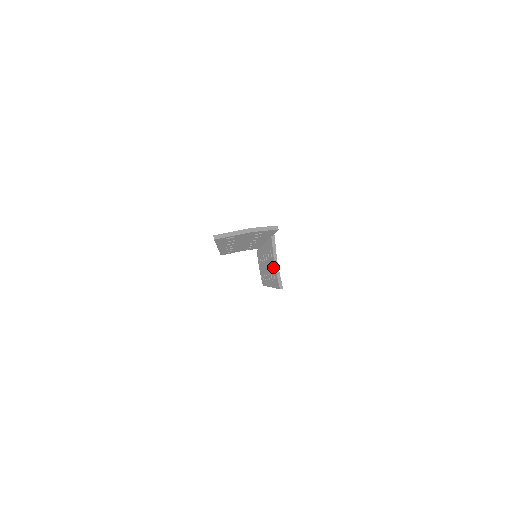
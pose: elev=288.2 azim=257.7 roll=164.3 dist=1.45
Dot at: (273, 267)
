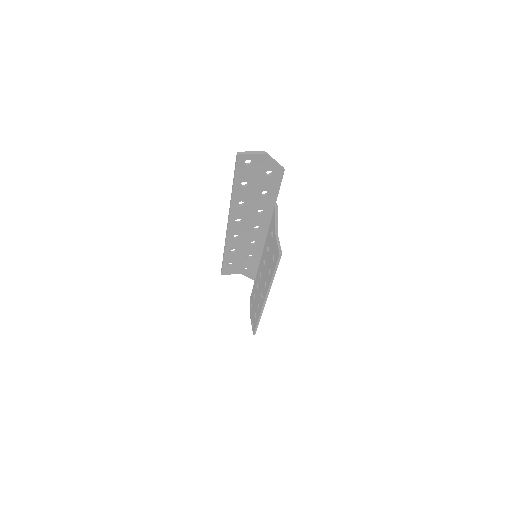
Dot at: (273, 246)
